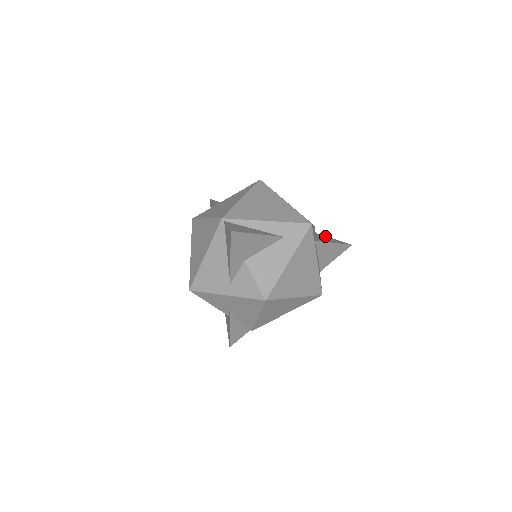
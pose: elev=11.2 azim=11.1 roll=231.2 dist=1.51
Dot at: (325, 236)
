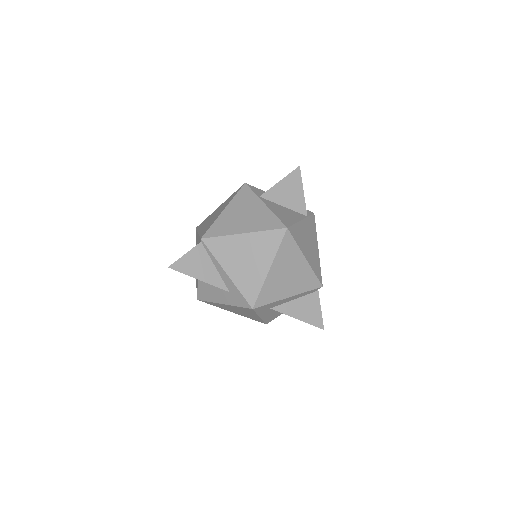
Dot at: (318, 301)
